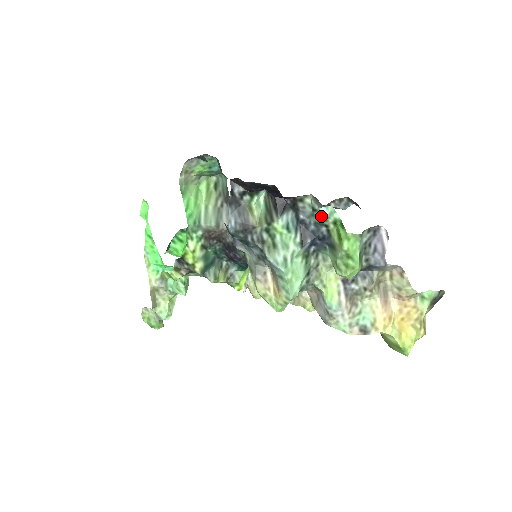
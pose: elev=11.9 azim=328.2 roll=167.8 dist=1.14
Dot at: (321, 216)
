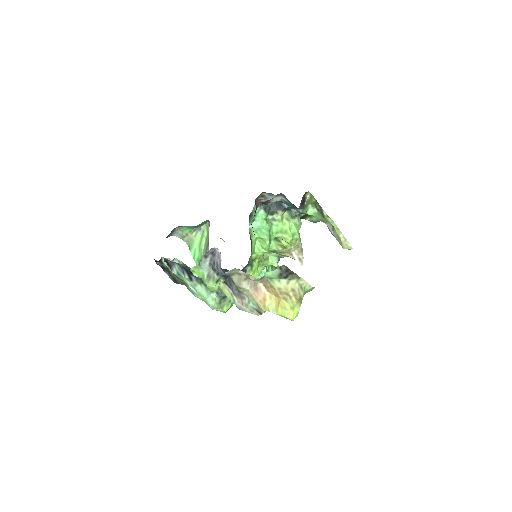
Dot at: occluded
